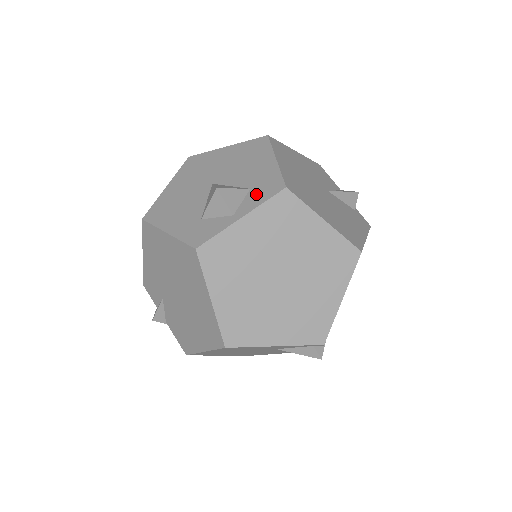
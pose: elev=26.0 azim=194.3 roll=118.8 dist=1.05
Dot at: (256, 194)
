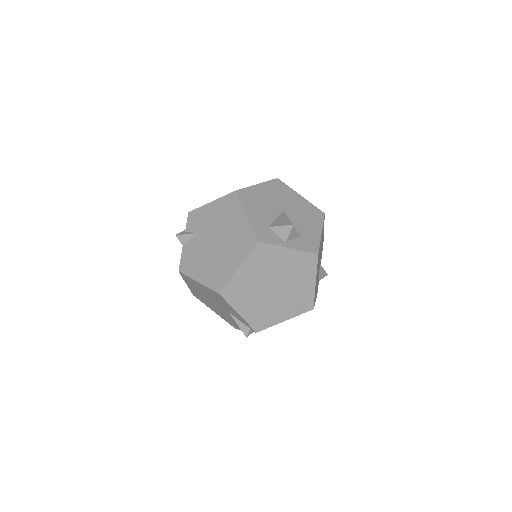
Dot at: (303, 242)
